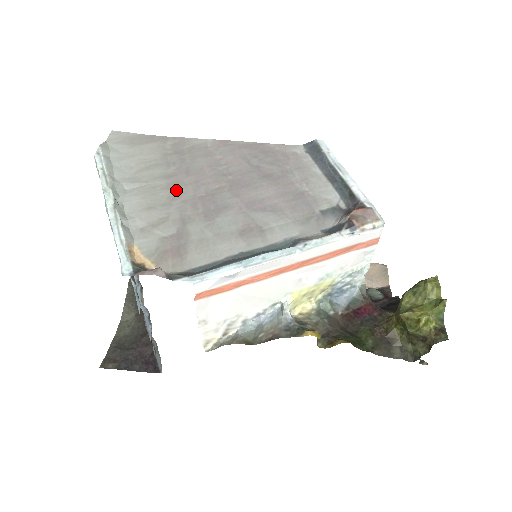
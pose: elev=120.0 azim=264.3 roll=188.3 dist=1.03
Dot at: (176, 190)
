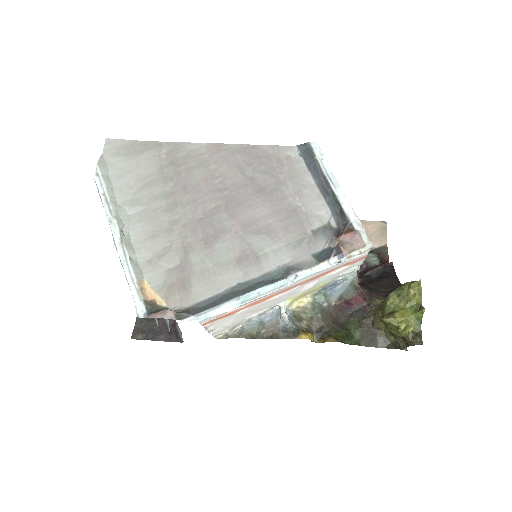
Dot at: (176, 212)
